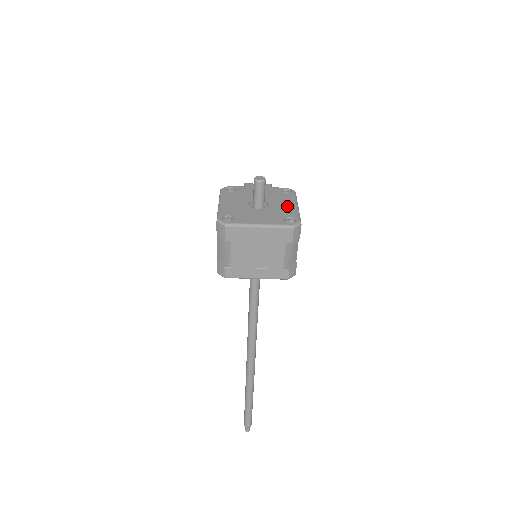
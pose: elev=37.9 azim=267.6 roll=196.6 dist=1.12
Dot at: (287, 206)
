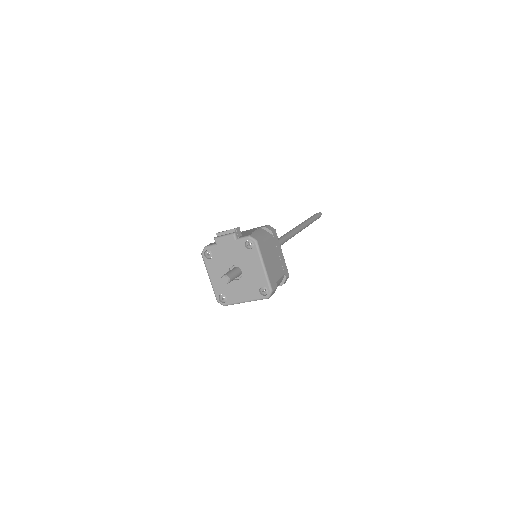
Dot at: (256, 271)
